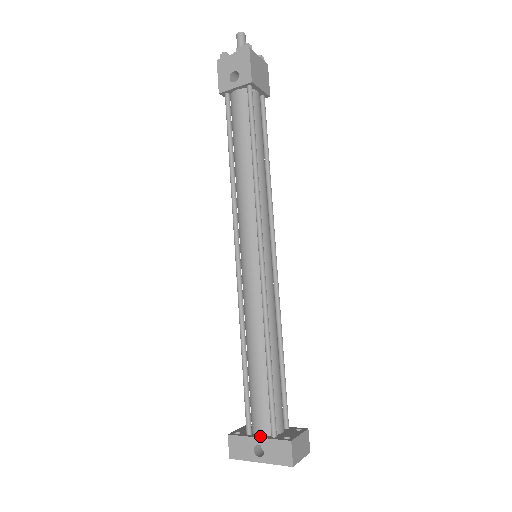
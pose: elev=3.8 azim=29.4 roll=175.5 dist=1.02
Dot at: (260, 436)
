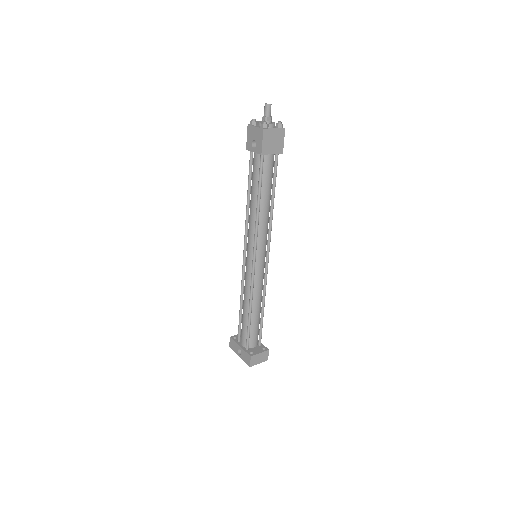
Dot at: (241, 346)
